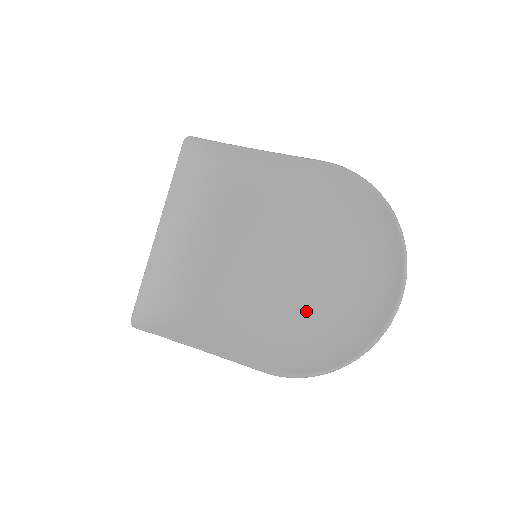
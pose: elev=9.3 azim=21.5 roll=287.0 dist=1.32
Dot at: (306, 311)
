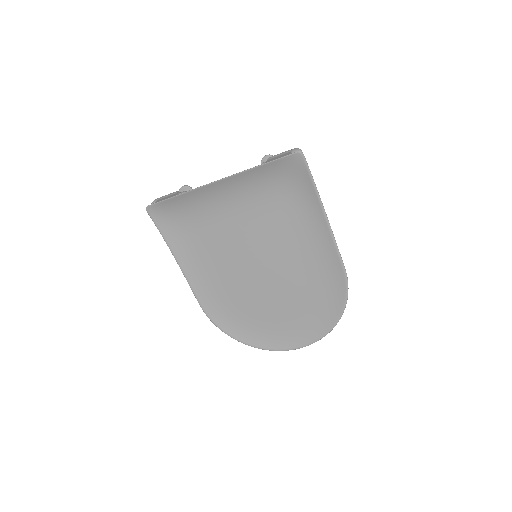
Dot at: (248, 306)
